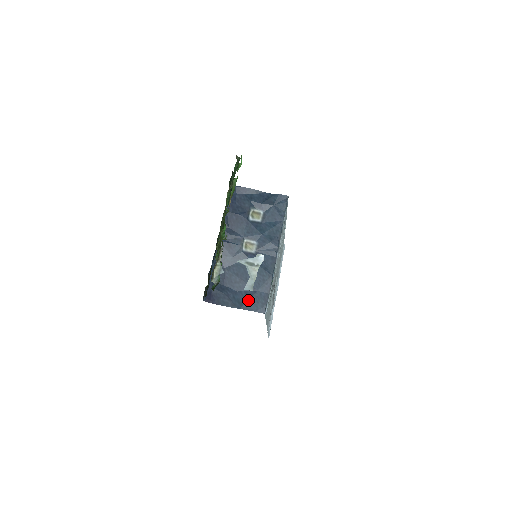
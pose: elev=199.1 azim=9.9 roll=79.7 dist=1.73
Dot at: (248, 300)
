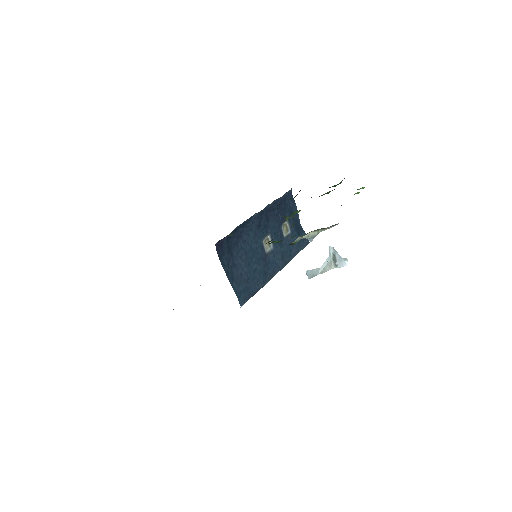
Dot at: (239, 282)
